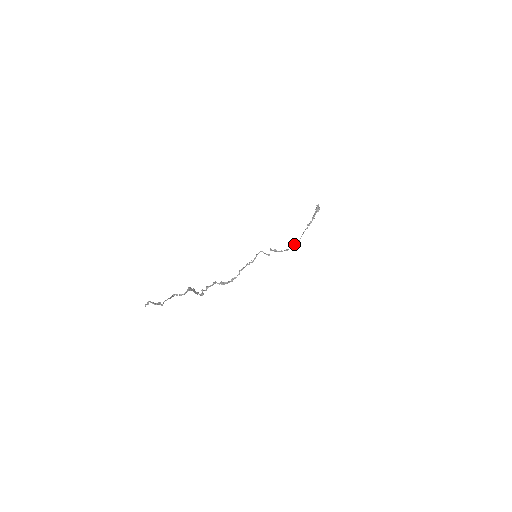
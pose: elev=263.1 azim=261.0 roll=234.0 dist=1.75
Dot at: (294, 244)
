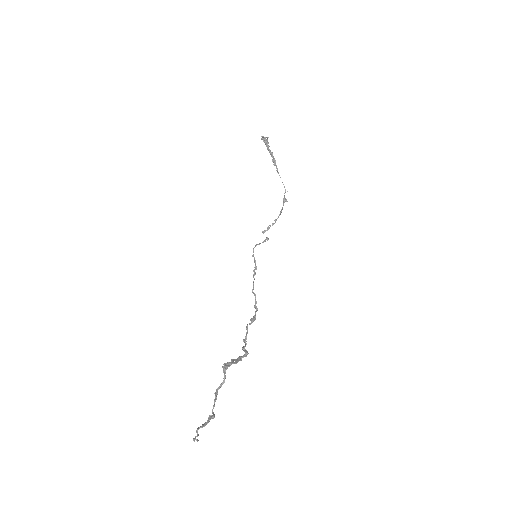
Dot at: (284, 196)
